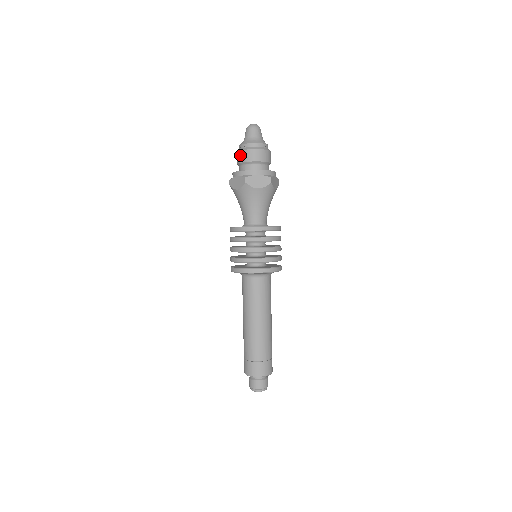
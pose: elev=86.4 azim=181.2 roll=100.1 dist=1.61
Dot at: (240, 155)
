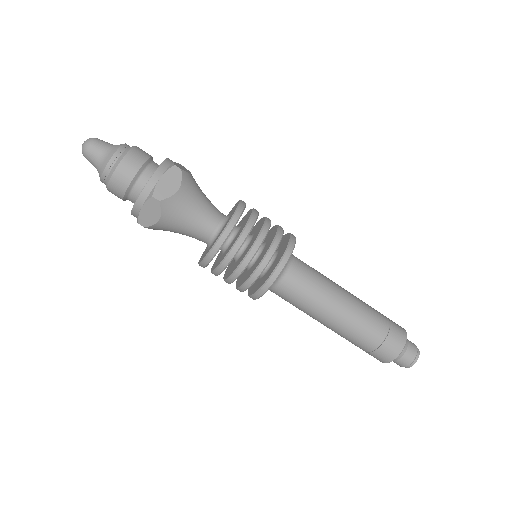
Dot at: (115, 186)
